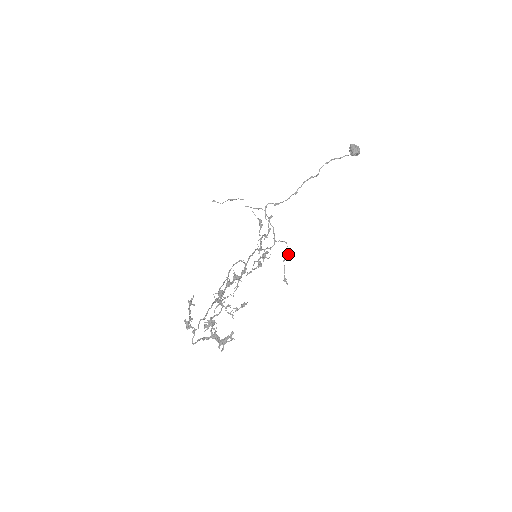
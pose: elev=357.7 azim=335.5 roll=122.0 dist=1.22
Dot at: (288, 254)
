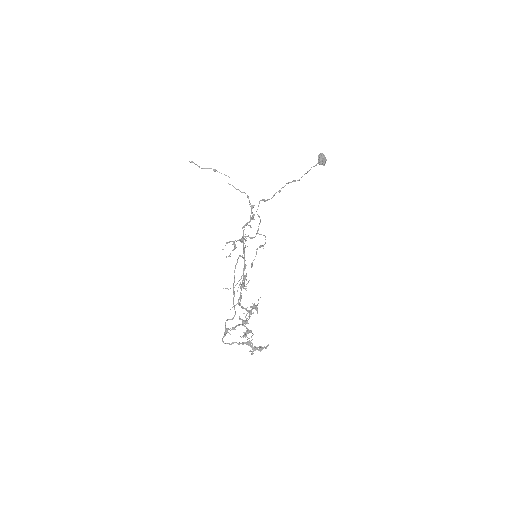
Dot at: (263, 246)
